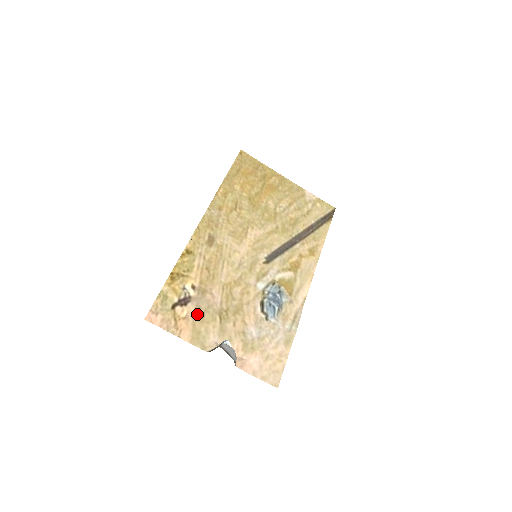
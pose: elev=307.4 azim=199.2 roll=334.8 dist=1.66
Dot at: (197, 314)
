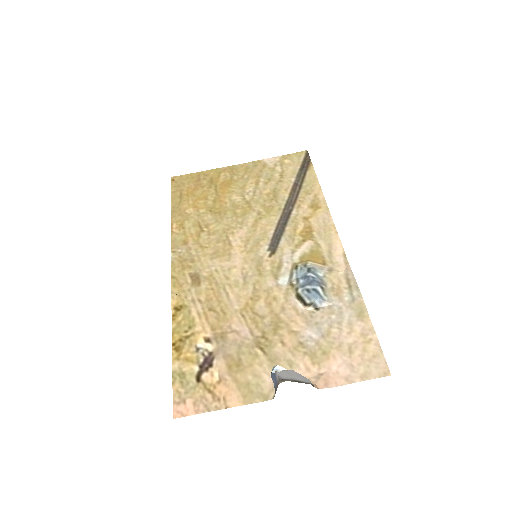
Dot at: (231, 365)
